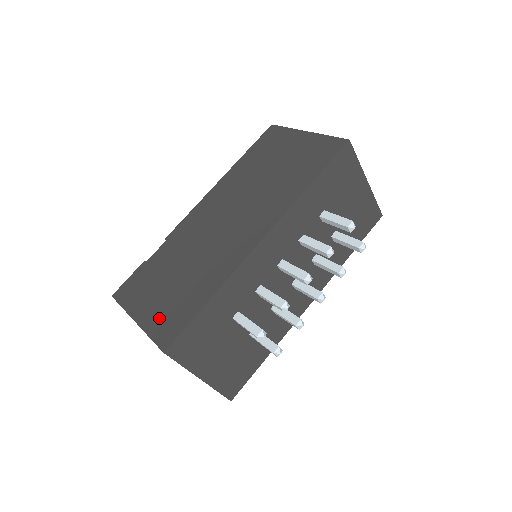
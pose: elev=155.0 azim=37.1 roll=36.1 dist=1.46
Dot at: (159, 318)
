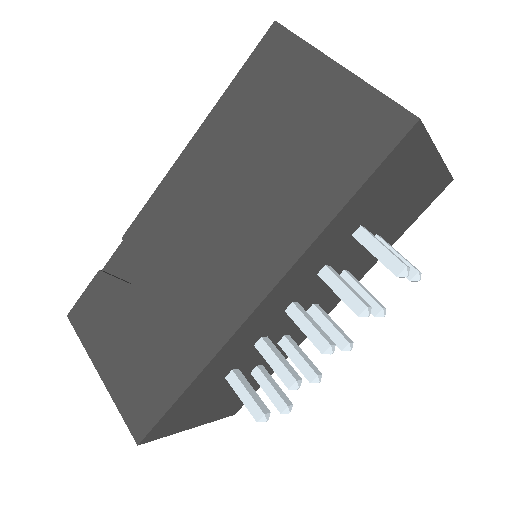
Dot at: (127, 386)
